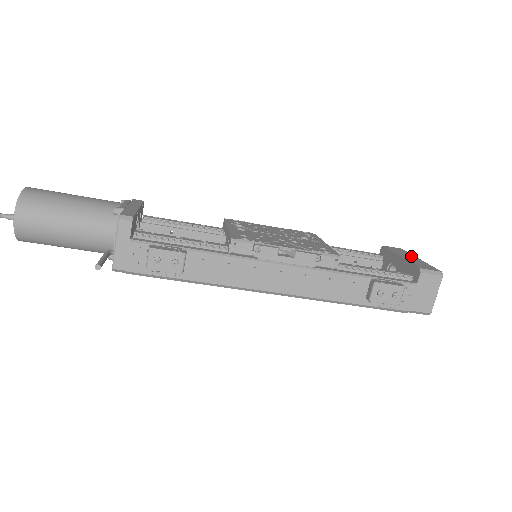
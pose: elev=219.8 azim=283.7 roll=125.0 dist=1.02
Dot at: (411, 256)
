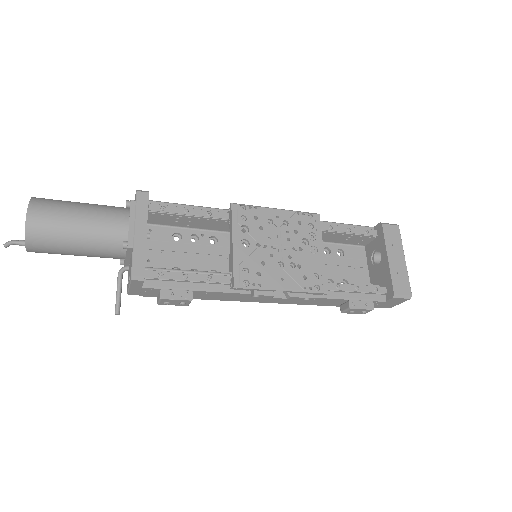
Dot at: (399, 253)
